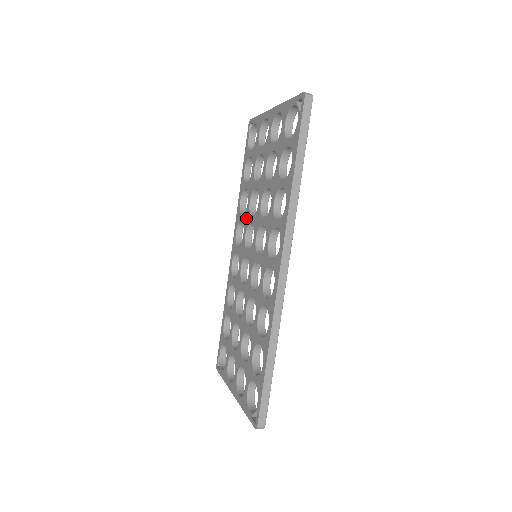
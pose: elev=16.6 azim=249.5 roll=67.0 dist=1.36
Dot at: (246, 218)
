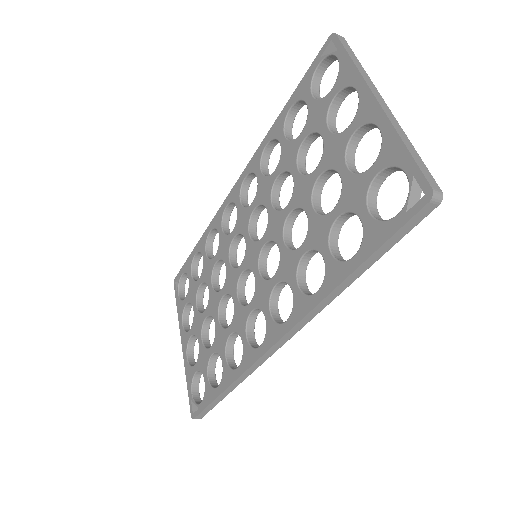
Dot at: (264, 190)
